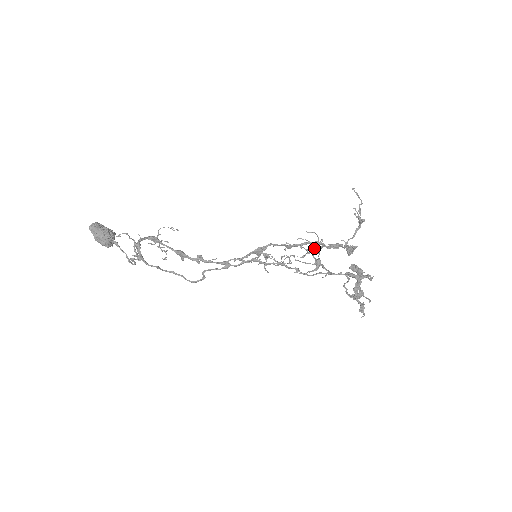
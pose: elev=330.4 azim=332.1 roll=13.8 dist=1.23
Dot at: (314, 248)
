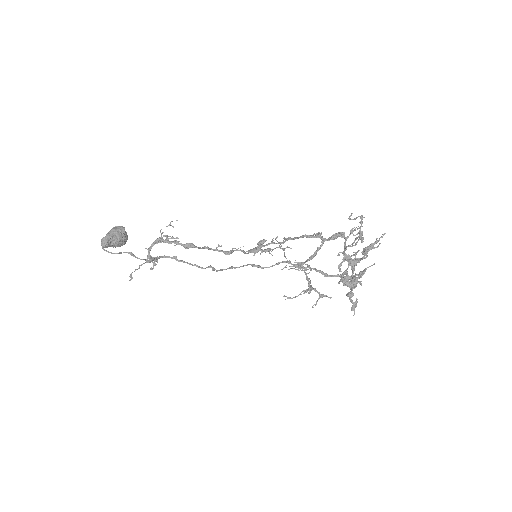
Dot at: (307, 269)
